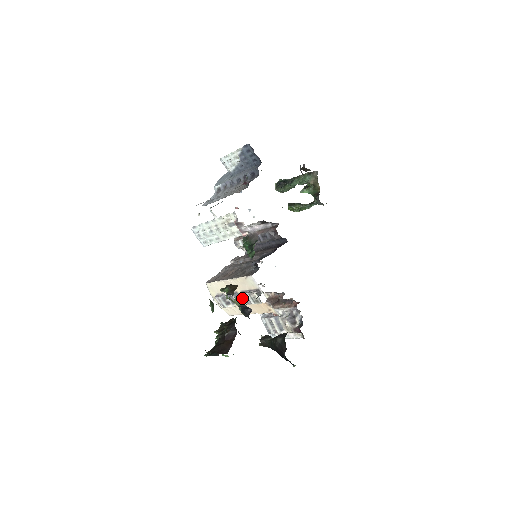
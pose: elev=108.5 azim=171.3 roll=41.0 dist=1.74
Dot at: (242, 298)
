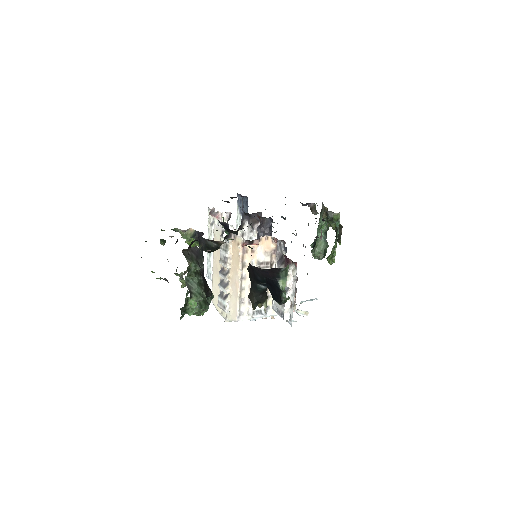
Dot at: (222, 264)
